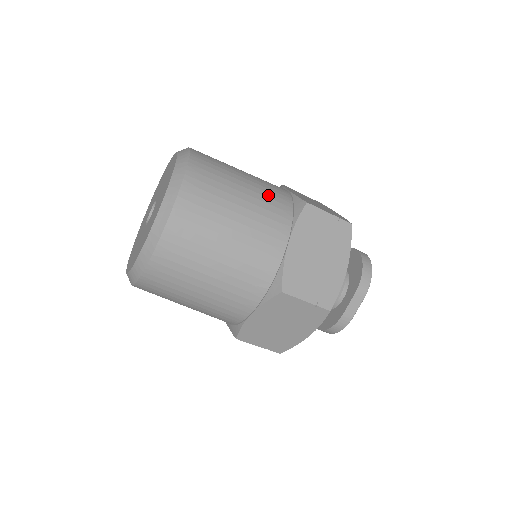
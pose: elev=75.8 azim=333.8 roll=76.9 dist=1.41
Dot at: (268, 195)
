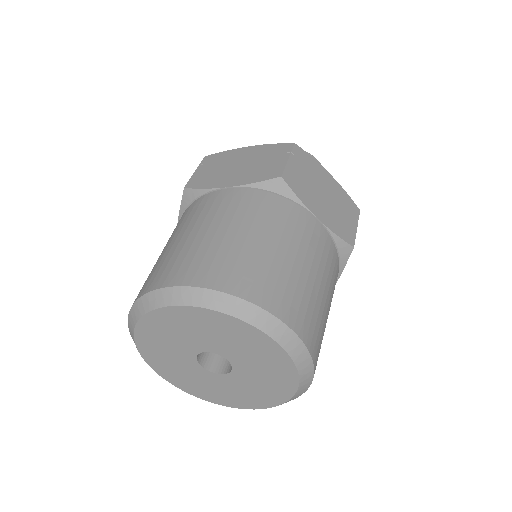
Dot at: (331, 273)
